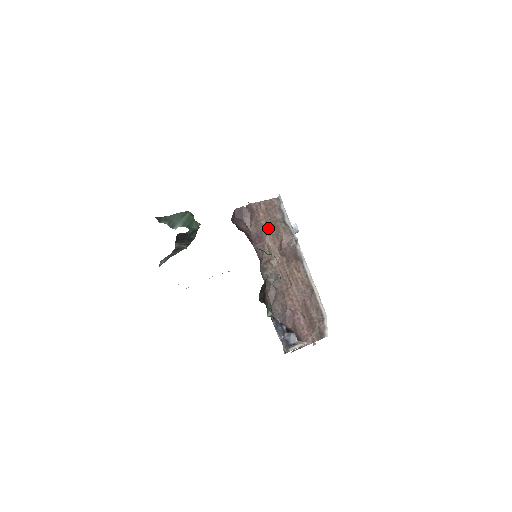
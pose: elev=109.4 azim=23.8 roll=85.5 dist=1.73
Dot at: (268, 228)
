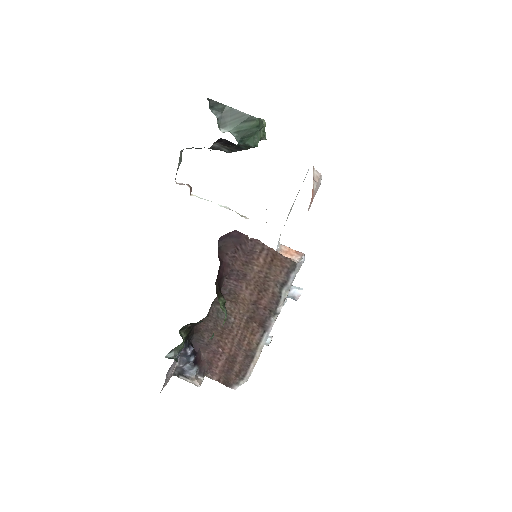
Dot at: (257, 278)
